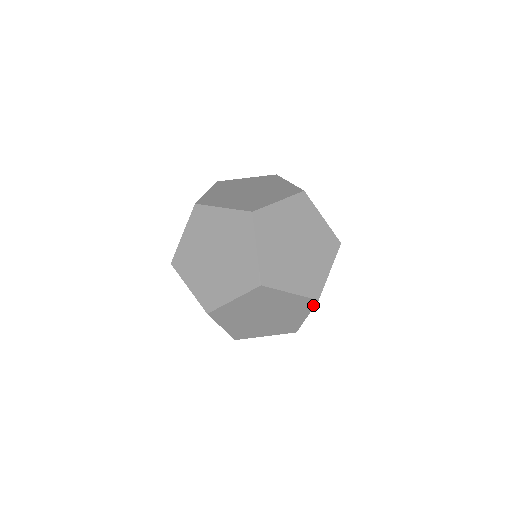
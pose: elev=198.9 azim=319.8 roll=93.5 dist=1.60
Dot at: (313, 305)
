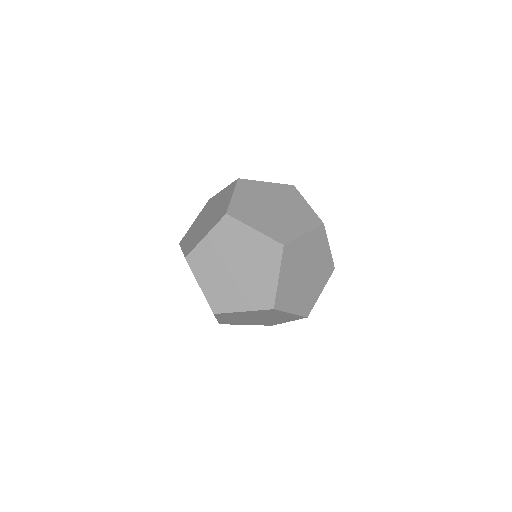
Dot at: occluded
